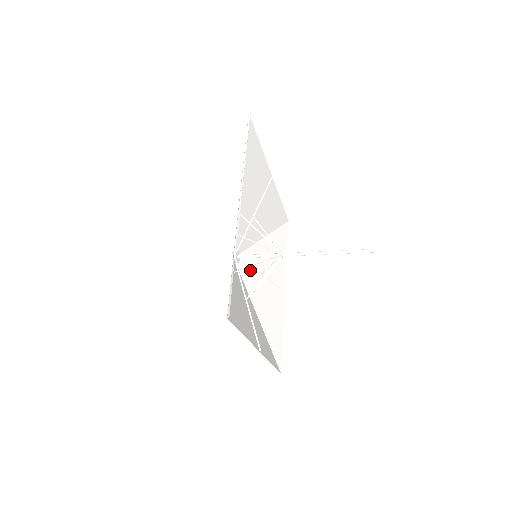
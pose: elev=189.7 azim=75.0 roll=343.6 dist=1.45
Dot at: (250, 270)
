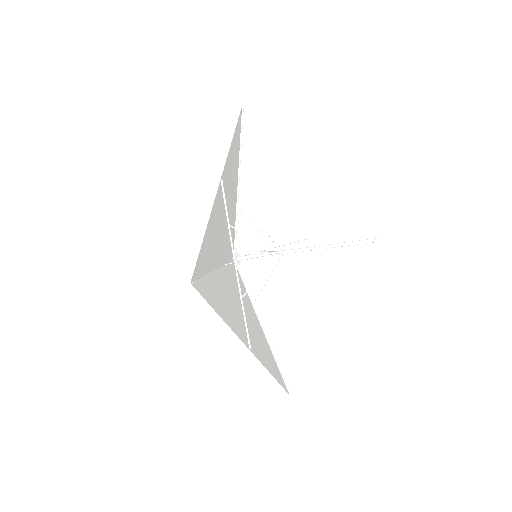
Dot at: (254, 276)
